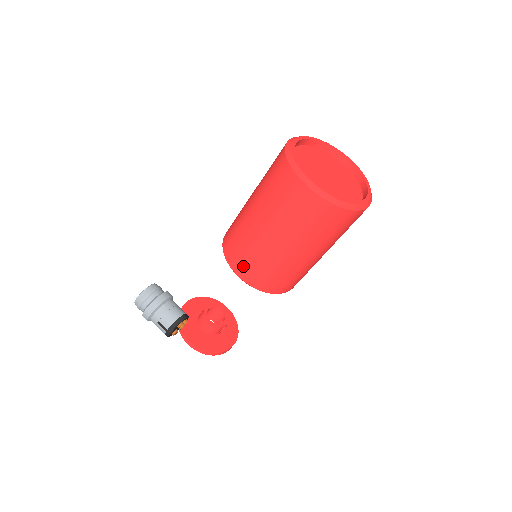
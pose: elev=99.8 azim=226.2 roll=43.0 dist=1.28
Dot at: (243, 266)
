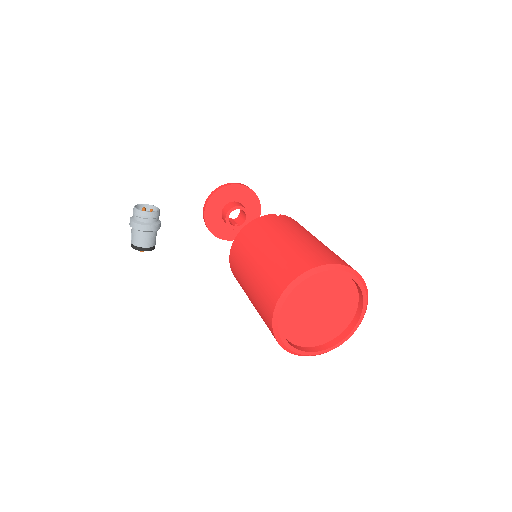
Dot at: (234, 255)
